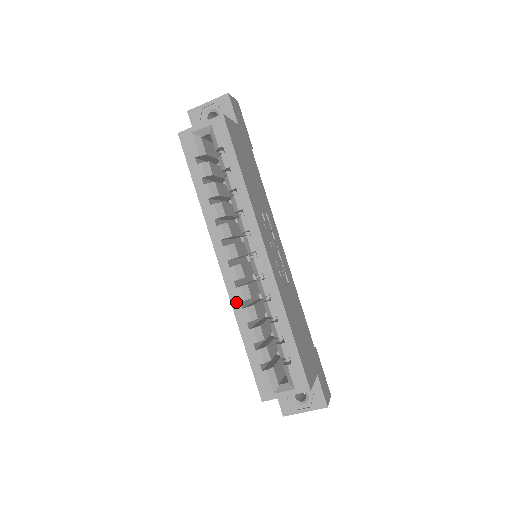
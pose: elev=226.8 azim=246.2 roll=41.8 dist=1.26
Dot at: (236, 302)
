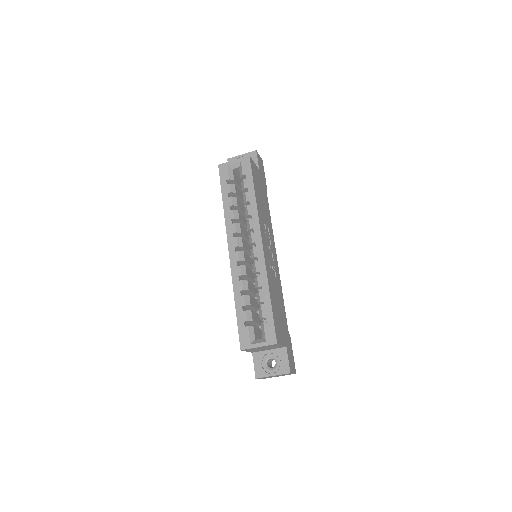
Dot at: (235, 276)
